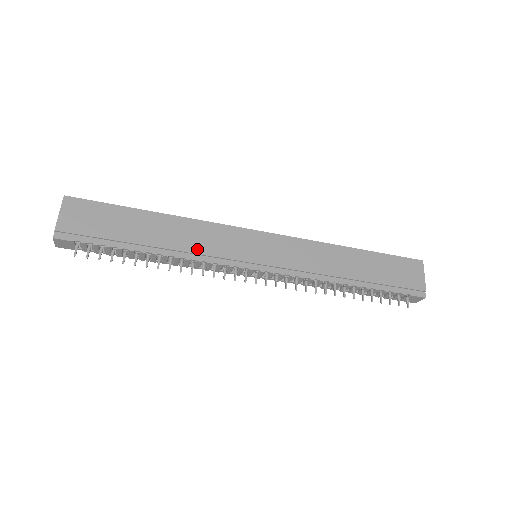
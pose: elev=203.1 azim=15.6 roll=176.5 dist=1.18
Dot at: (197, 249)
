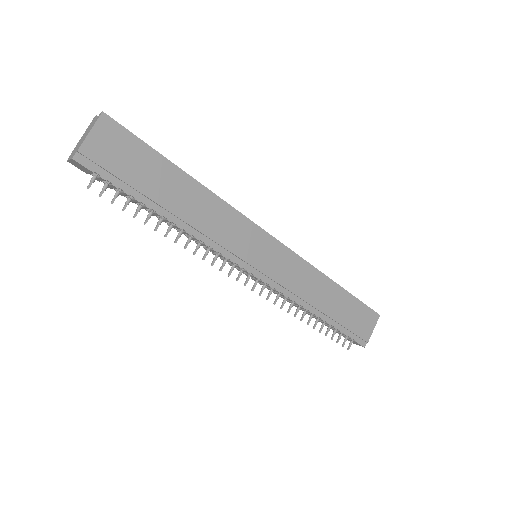
Dot at: (211, 232)
